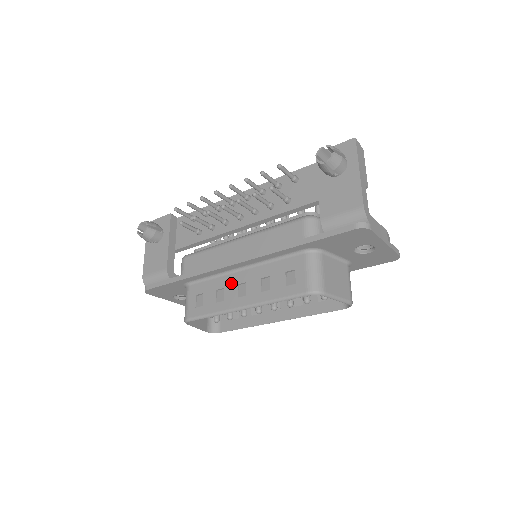
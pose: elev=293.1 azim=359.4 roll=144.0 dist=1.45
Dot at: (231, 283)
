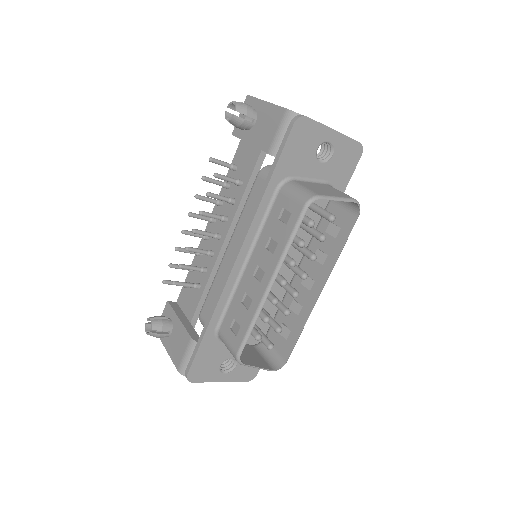
Dot at: (247, 282)
